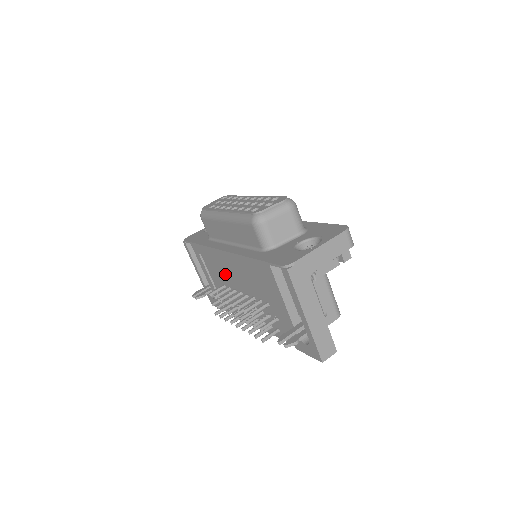
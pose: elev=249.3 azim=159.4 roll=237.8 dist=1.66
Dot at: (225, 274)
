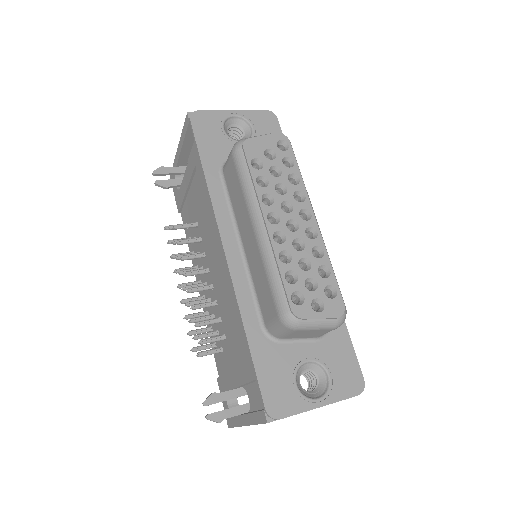
Dot at: (207, 234)
